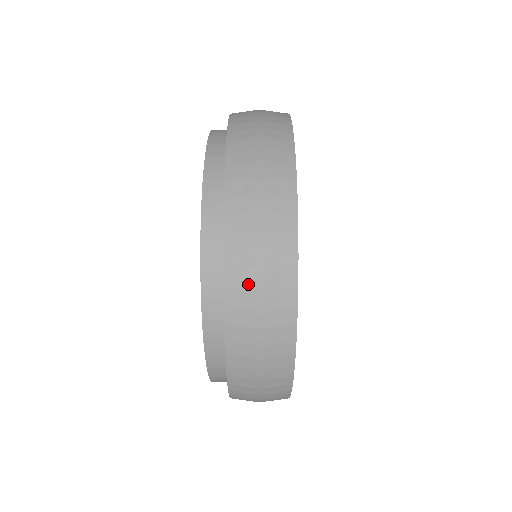
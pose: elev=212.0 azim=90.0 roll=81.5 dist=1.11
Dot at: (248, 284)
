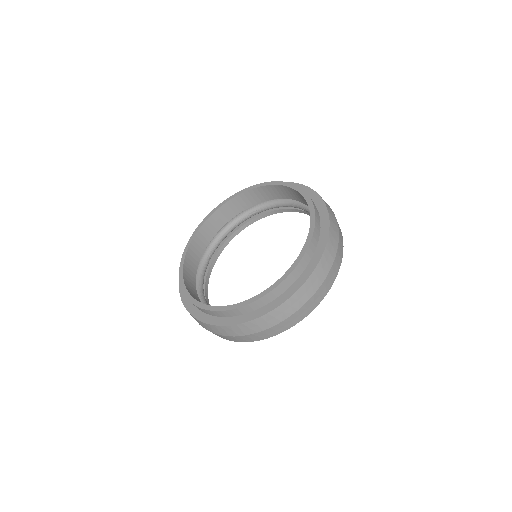
Dot at: (303, 299)
